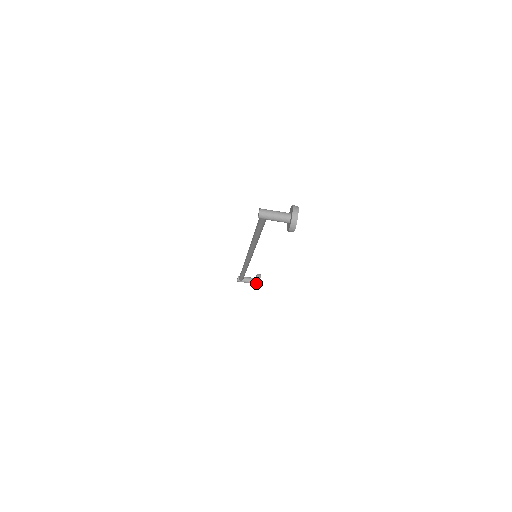
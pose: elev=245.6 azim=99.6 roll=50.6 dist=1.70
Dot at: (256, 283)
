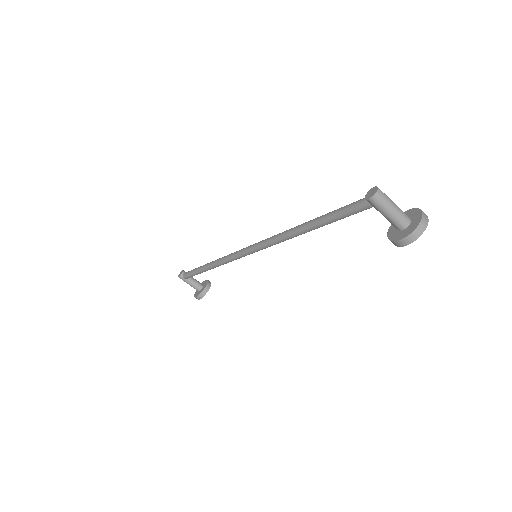
Dot at: (202, 291)
